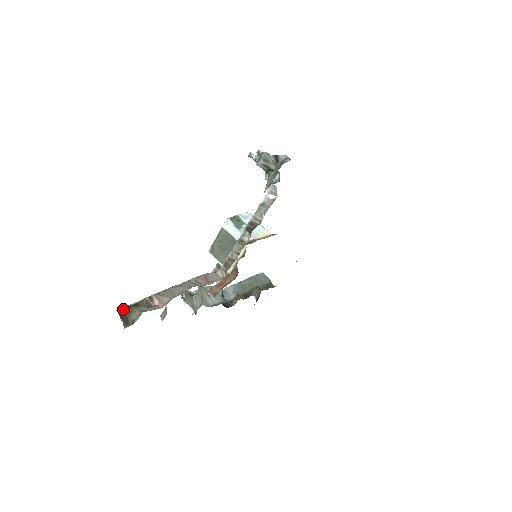
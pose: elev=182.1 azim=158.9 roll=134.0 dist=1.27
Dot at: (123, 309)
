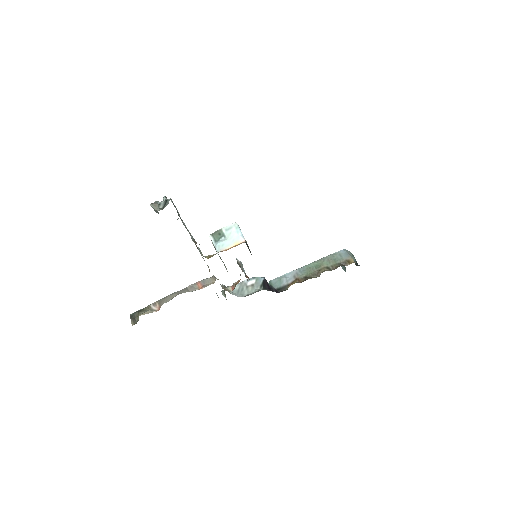
Dot at: (133, 313)
